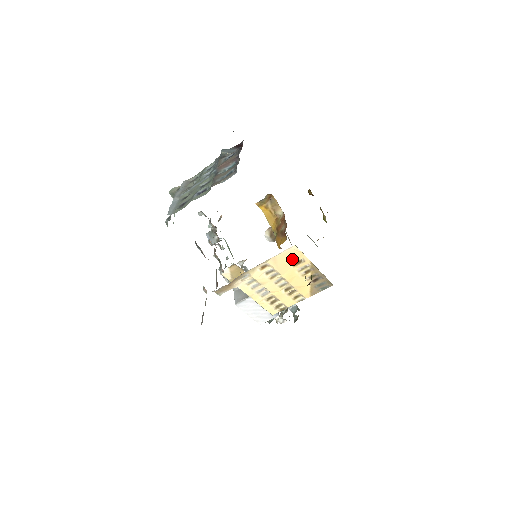
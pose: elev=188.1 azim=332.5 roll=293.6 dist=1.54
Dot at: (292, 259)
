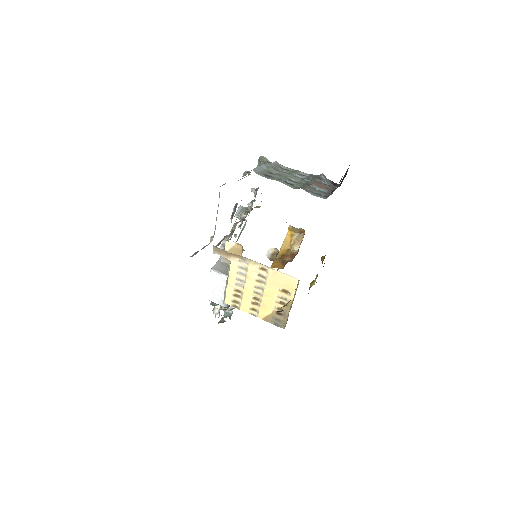
Dot at: (285, 285)
